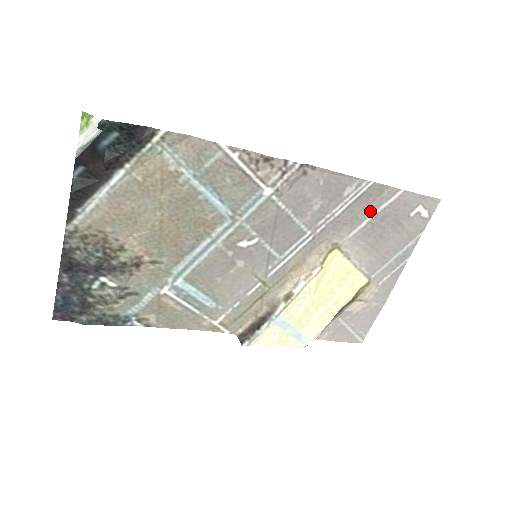
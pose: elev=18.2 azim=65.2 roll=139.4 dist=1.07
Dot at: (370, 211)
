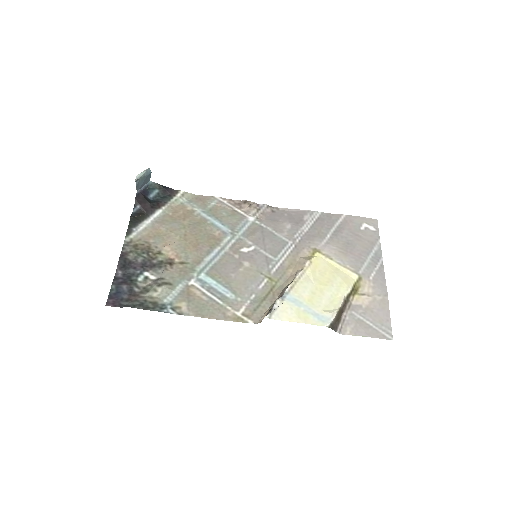
Dot at: (329, 228)
